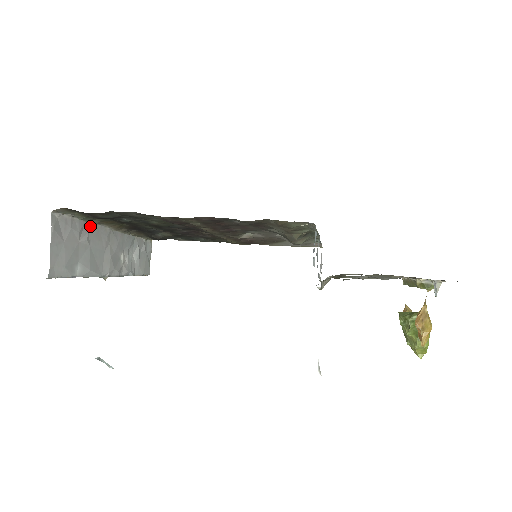
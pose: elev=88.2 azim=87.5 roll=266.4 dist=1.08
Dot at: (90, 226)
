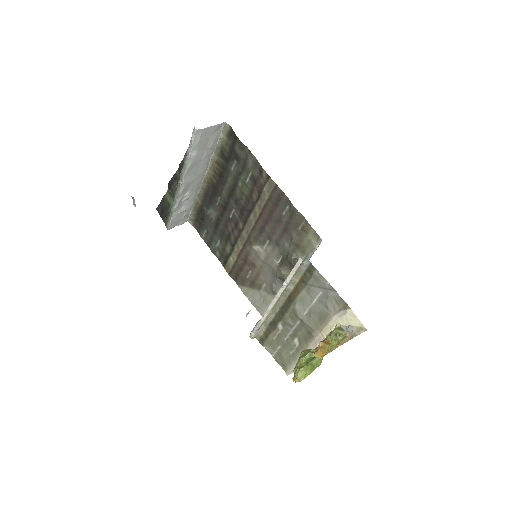
Dot at: (211, 156)
